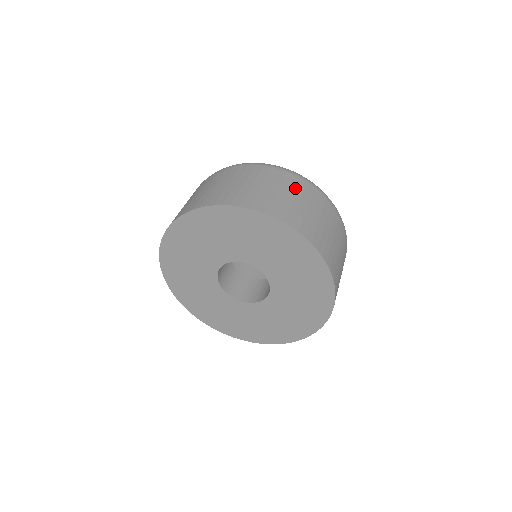
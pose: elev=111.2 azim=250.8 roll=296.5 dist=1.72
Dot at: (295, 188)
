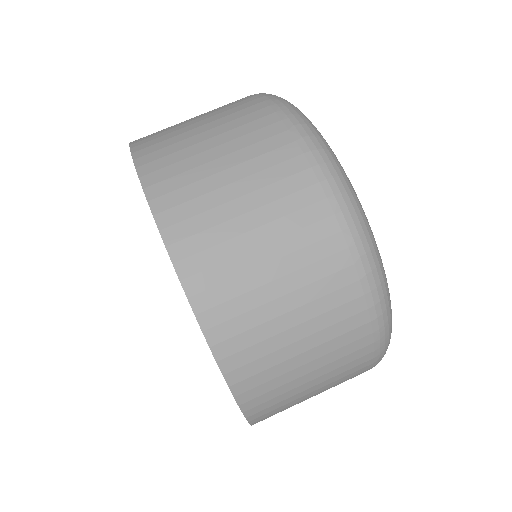
Dot at: (336, 347)
